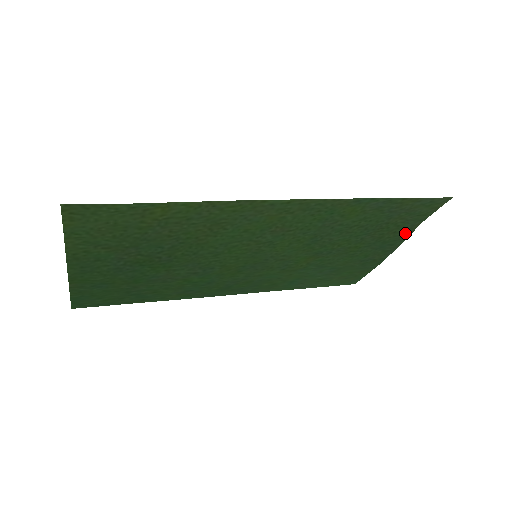
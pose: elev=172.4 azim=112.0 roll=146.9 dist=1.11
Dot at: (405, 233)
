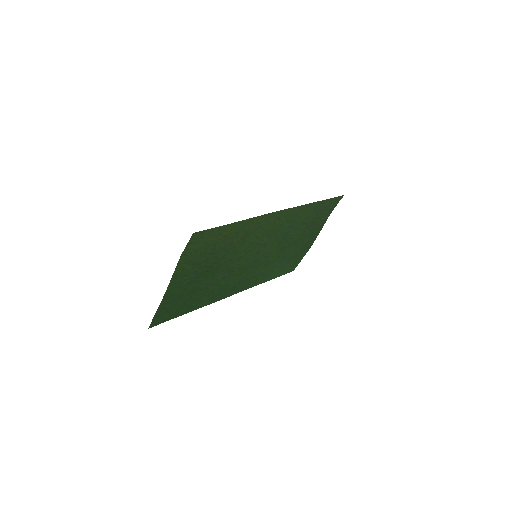
Dot at: (322, 224)
